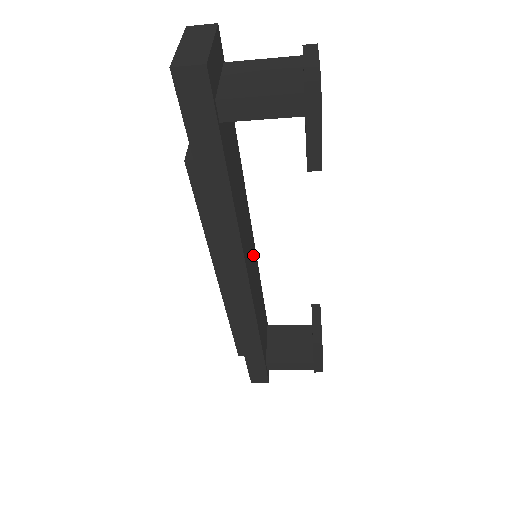
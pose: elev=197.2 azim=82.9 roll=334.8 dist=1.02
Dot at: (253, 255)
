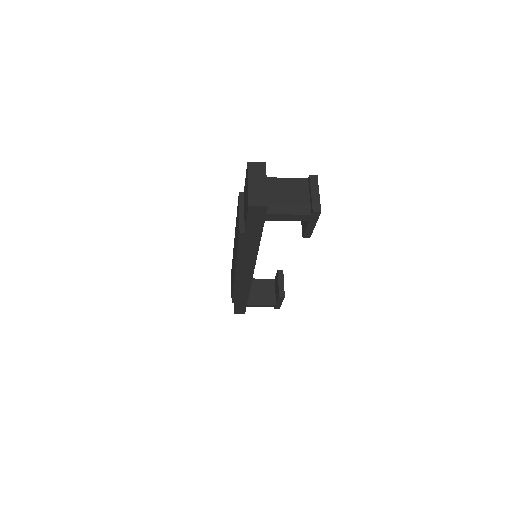
Dot at: occluded
